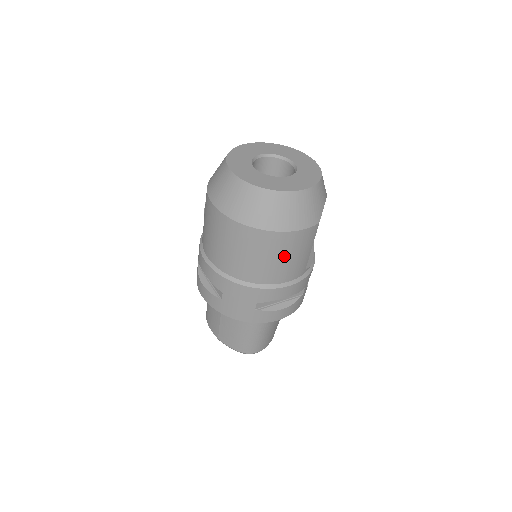
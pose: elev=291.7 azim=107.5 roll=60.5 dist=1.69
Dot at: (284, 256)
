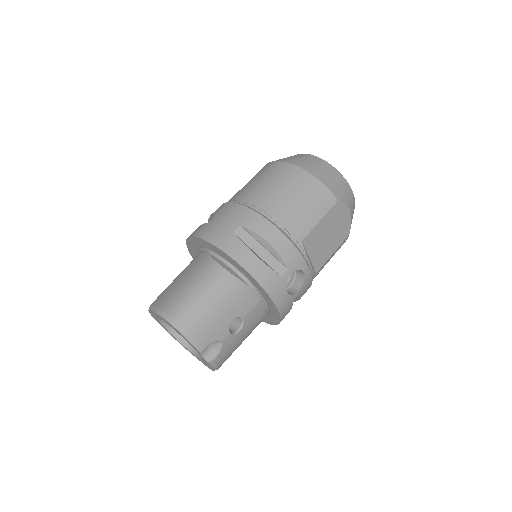
Dot at: (295, 195)
